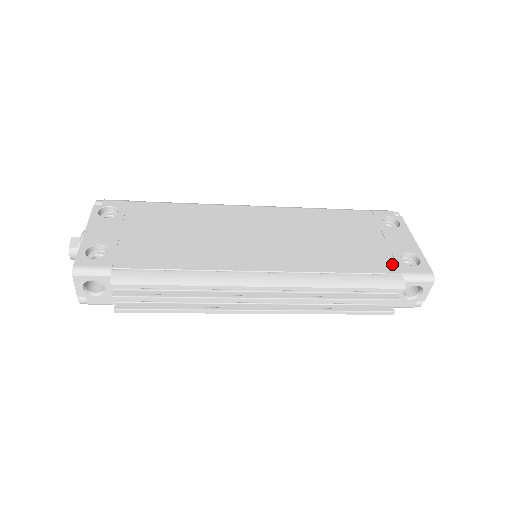
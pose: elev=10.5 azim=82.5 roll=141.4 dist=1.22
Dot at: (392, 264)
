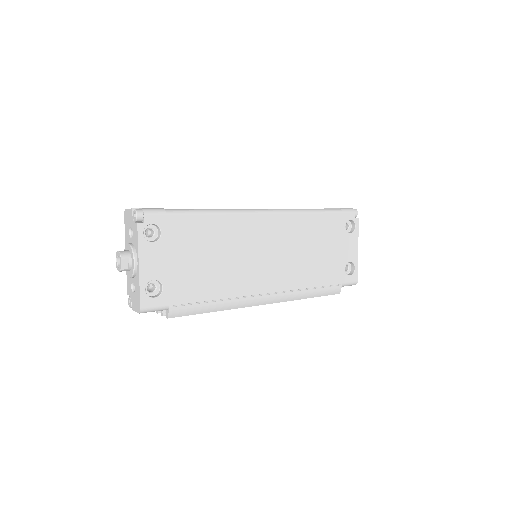
Dot at: (339, 275)
